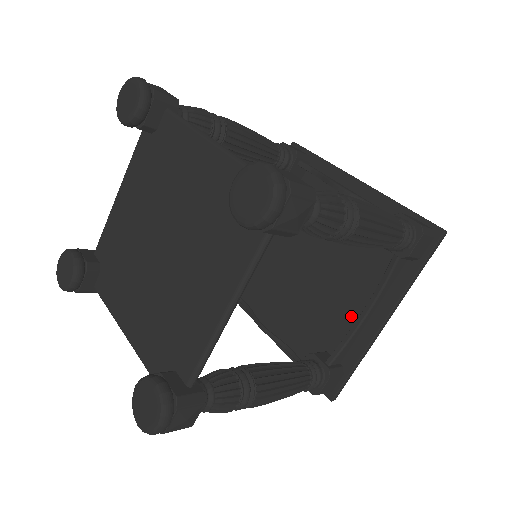
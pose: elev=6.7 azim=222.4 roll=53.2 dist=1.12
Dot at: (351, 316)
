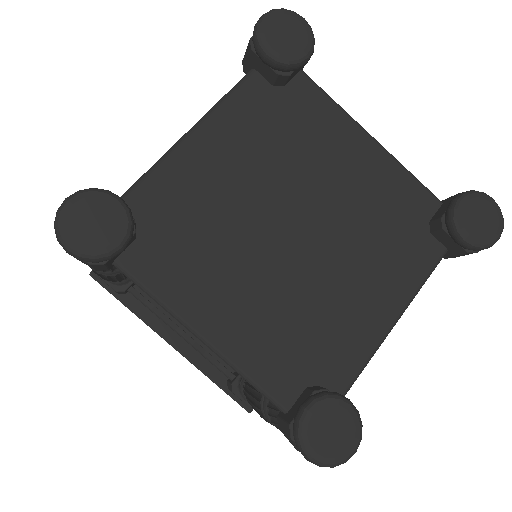
Dot at: occluded
